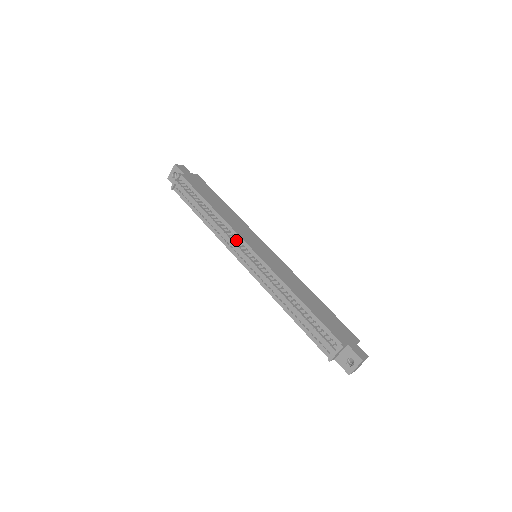
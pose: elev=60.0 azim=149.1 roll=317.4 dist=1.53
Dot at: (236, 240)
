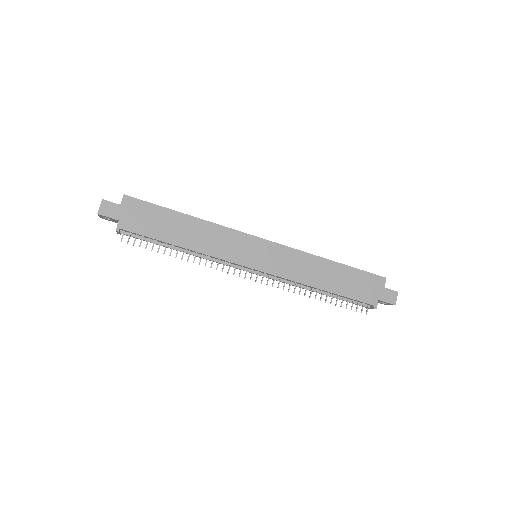
Dot at: (231, 263)
